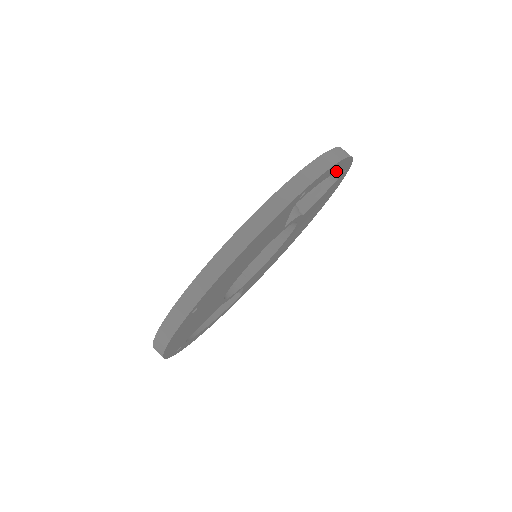
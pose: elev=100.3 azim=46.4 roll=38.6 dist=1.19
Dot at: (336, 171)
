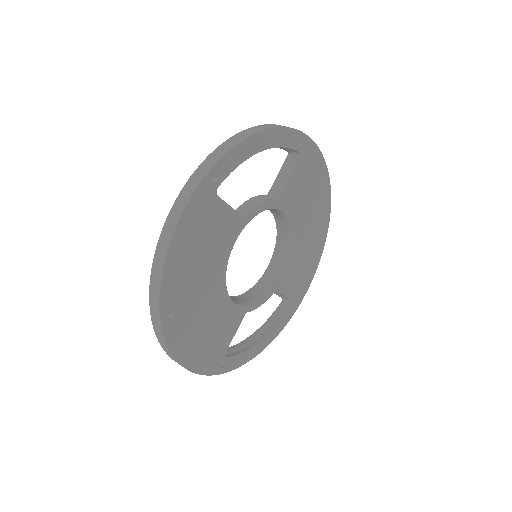
Dot at: (268, 146)
